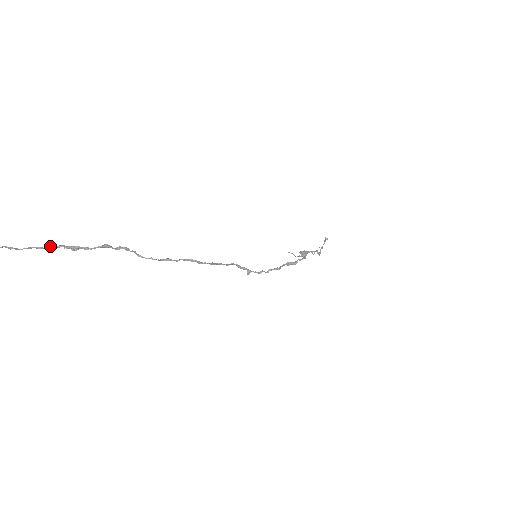
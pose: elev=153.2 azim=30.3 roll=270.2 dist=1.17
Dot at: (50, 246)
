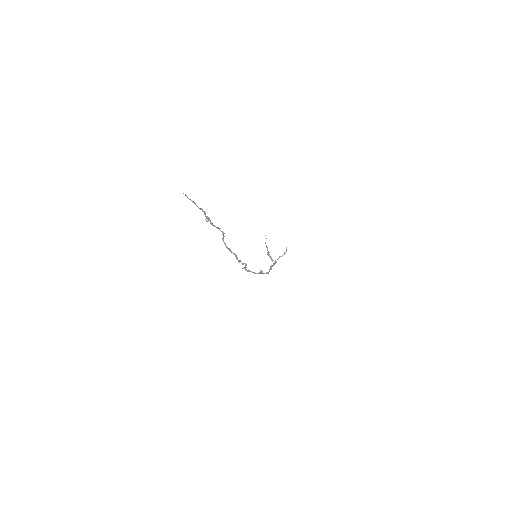
Dot at: (201, 208)
